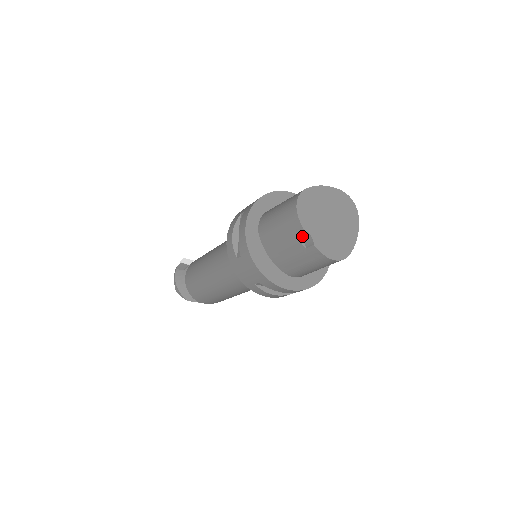
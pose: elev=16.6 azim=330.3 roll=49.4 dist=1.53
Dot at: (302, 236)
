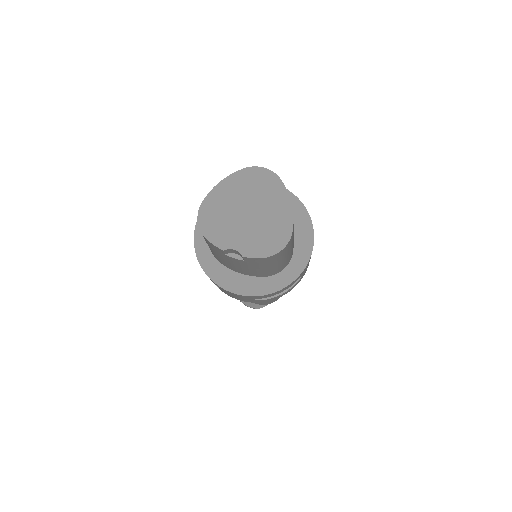
Dot at: (231, 252)
